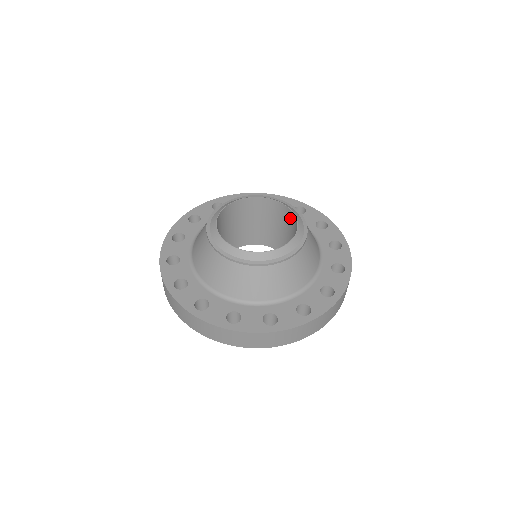
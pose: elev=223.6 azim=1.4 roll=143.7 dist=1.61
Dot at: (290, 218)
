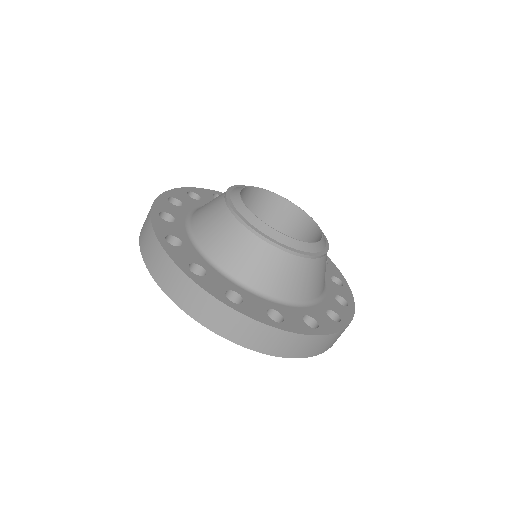
Dot at: (284, 210)
